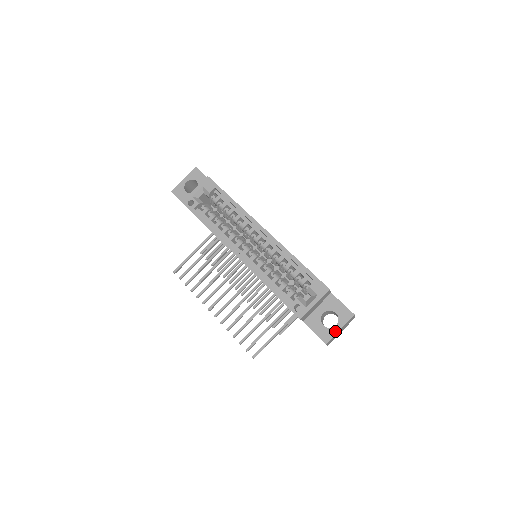
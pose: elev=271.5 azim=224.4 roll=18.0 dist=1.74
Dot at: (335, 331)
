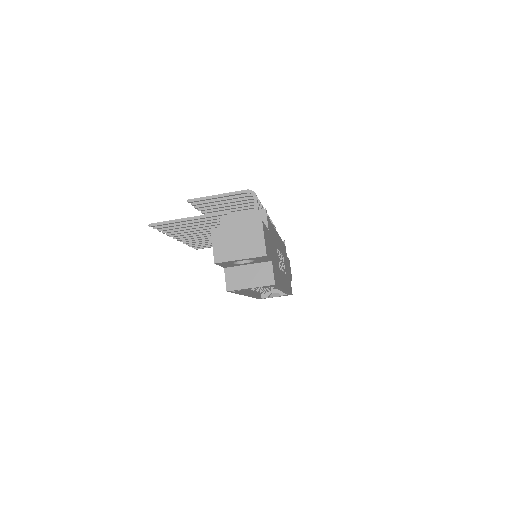
Dot at: occluded
